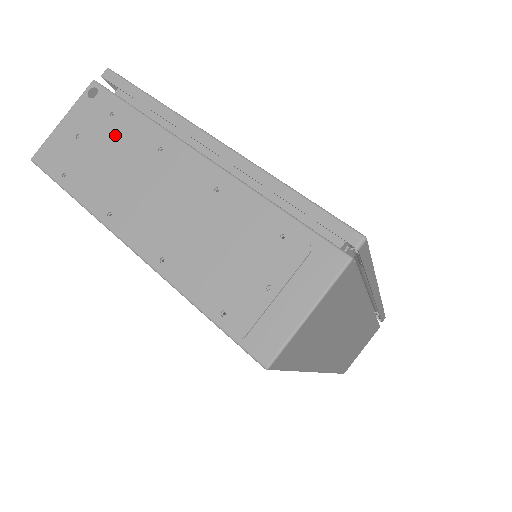
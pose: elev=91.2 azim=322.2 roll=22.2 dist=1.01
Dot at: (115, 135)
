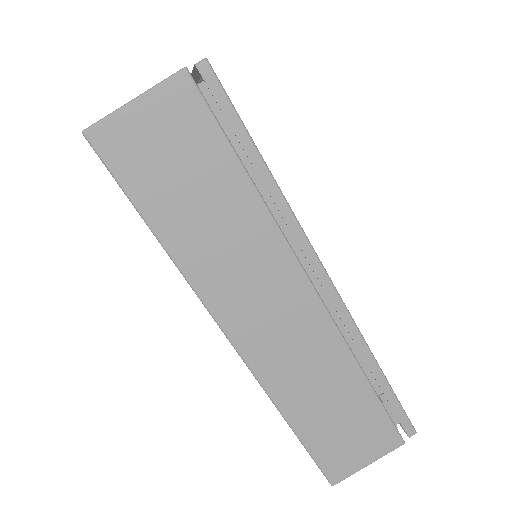
Dot at: occluded
